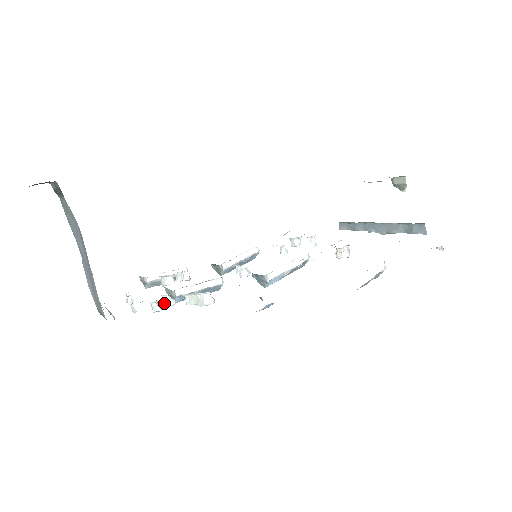
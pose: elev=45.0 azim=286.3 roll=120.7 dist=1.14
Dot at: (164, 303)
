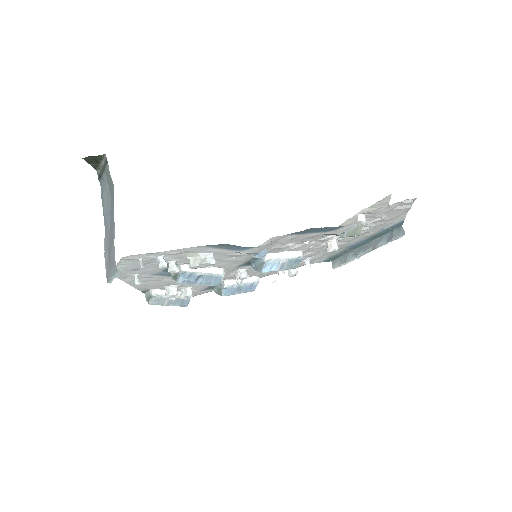
Dot at: (170, 268)
